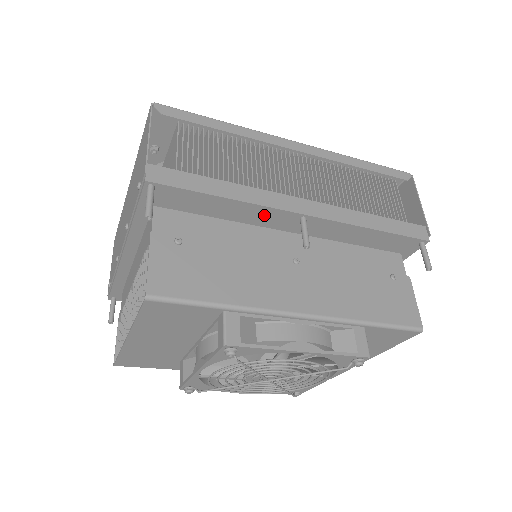
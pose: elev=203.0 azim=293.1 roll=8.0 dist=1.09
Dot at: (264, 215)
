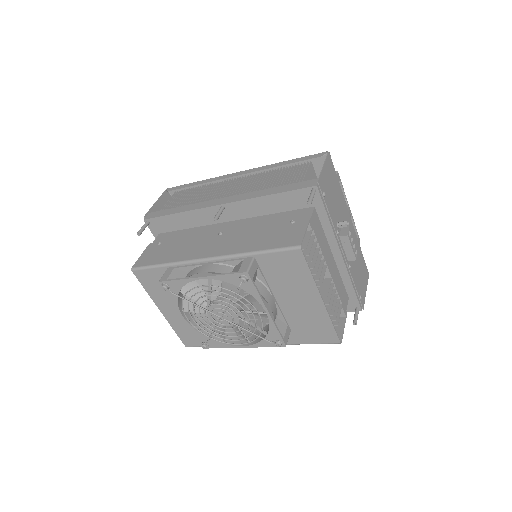
Dot at: (204, 215)
